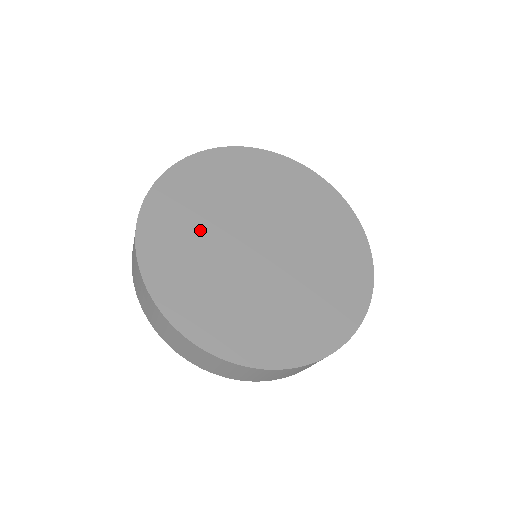
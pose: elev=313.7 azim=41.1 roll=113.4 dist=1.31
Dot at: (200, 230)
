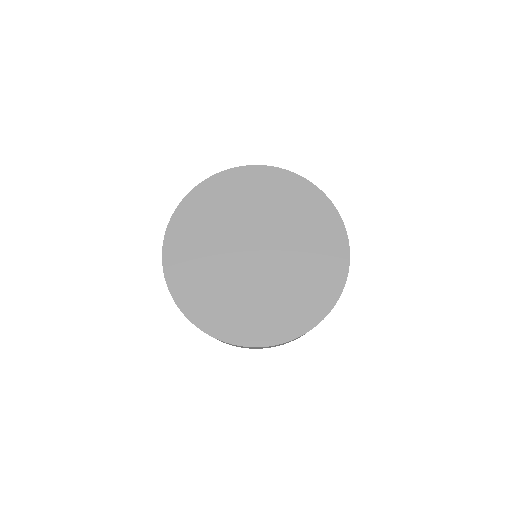
Dot at: (220, 221)
